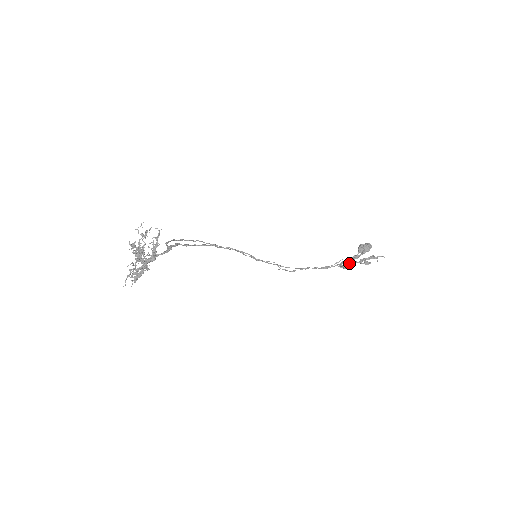
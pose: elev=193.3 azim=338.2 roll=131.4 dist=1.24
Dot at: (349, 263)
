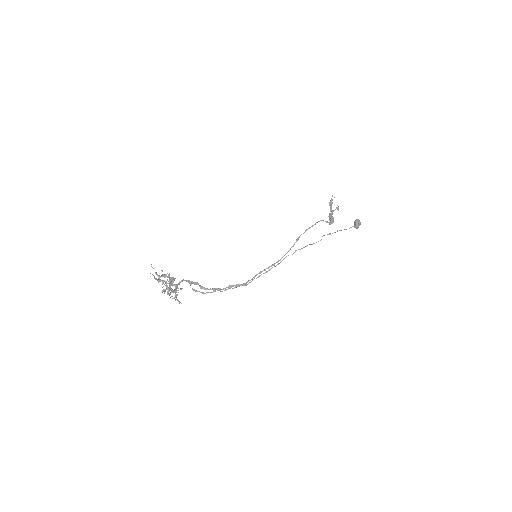
Dot at: (329, 218)
